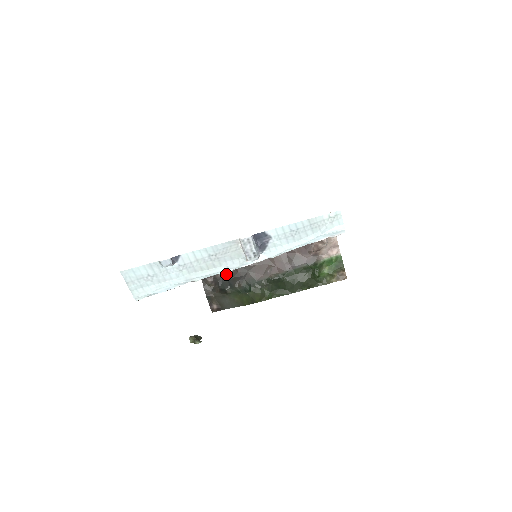
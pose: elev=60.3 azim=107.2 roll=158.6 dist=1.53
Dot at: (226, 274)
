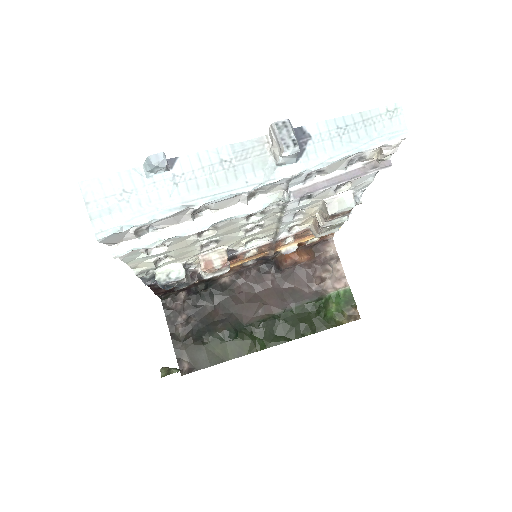
Dot at: (203, 318)
